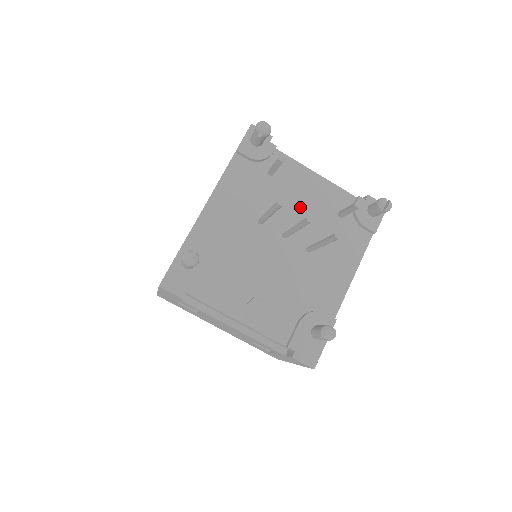
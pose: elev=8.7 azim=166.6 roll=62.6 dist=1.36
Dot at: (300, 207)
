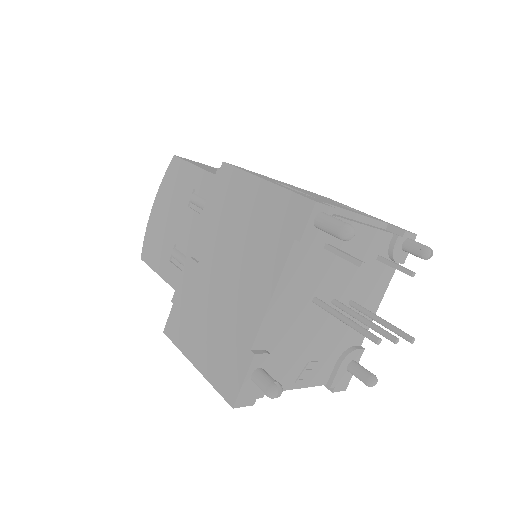
Dot at: (348, 268)
